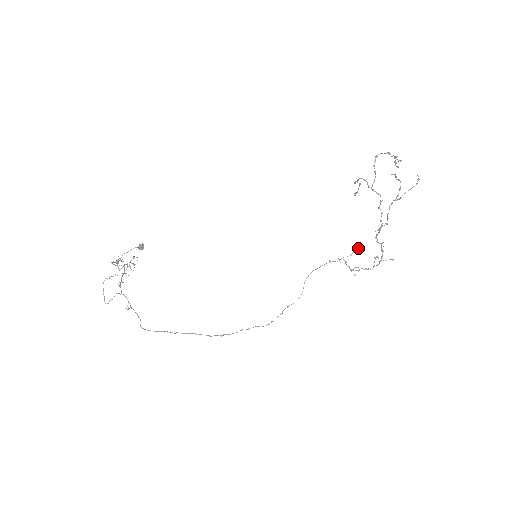
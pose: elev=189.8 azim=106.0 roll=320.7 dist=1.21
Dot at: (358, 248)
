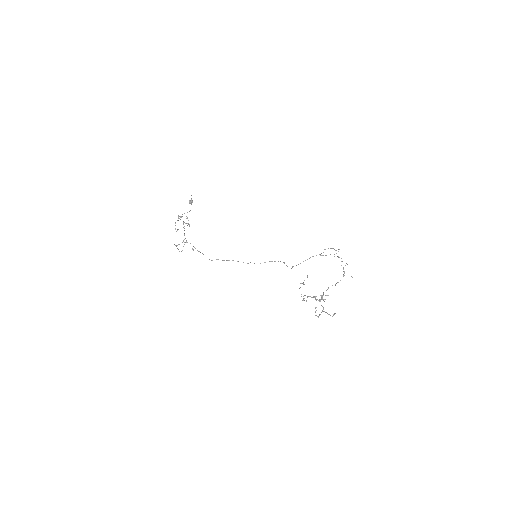
Dot at: (334, 256)
